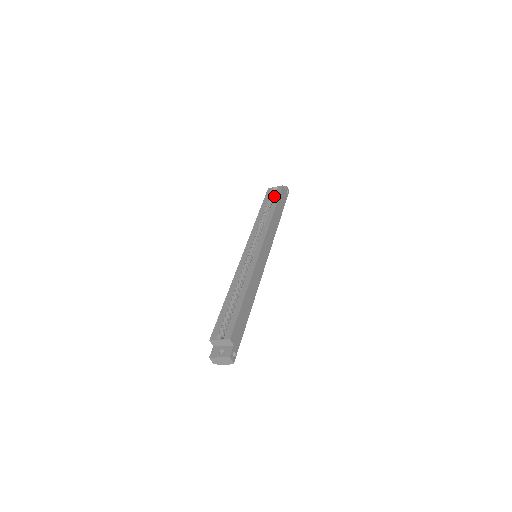
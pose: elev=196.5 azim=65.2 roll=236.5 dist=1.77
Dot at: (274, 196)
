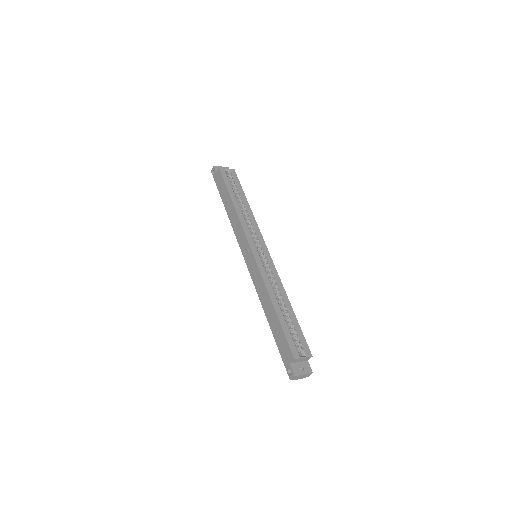
Dot at: (233, 181)
